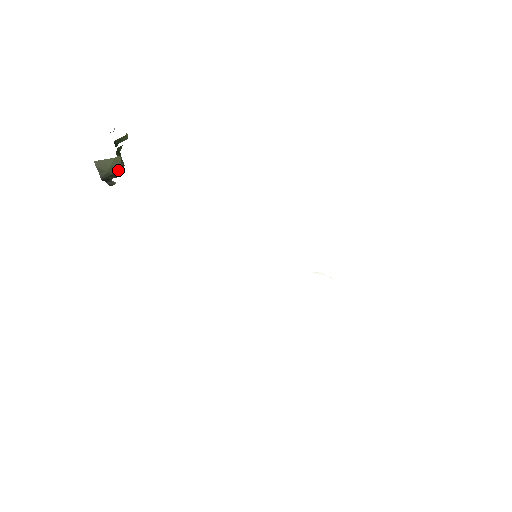
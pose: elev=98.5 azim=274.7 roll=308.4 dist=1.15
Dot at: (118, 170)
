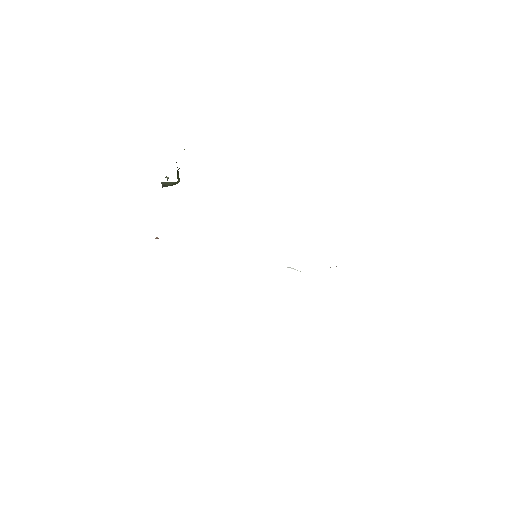
Dot at: occluded
